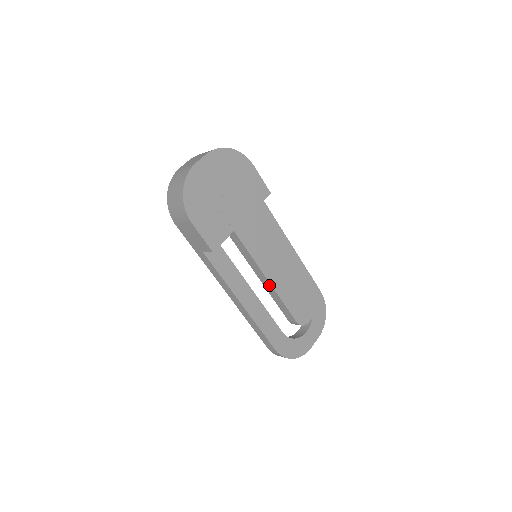
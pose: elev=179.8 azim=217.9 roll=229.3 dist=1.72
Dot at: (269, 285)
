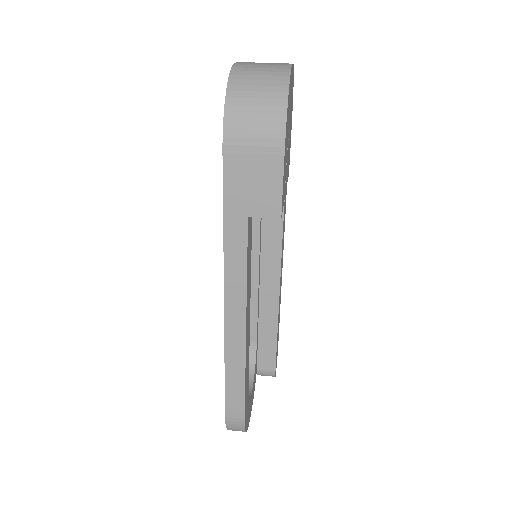
Dot at: (274, 304)
